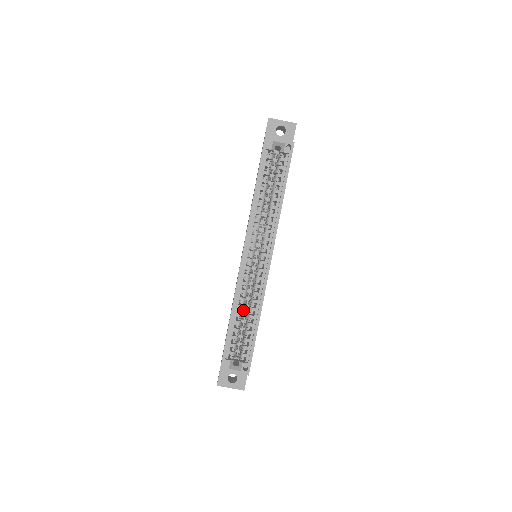
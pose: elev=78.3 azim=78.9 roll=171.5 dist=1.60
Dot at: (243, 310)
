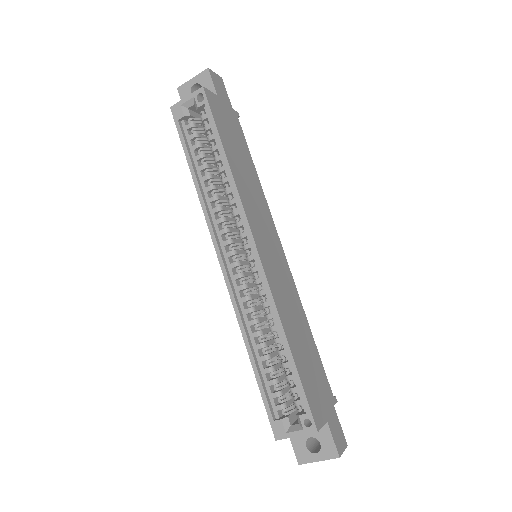
Dot at: (271, 337)
